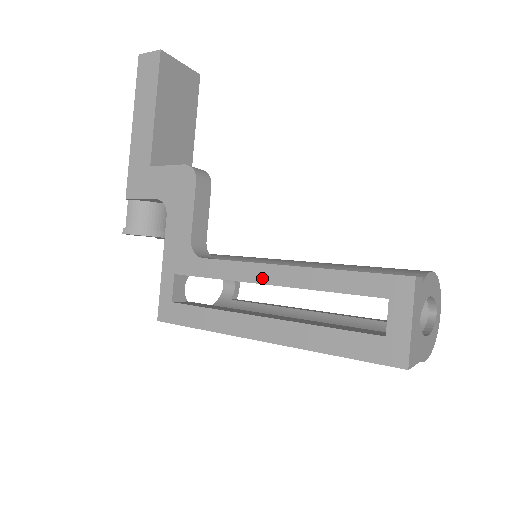
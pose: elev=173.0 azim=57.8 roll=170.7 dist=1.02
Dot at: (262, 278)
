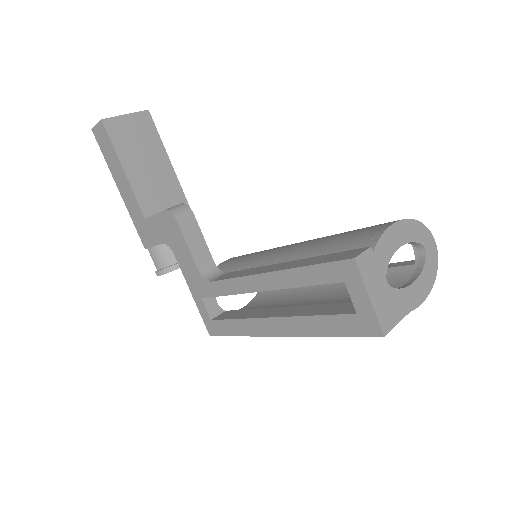
Dot at: (255, 287)
